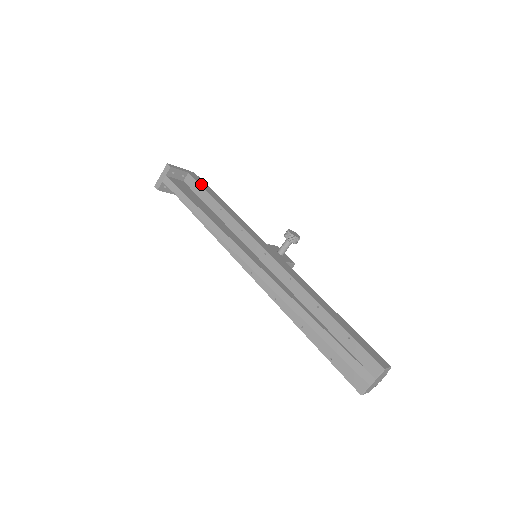
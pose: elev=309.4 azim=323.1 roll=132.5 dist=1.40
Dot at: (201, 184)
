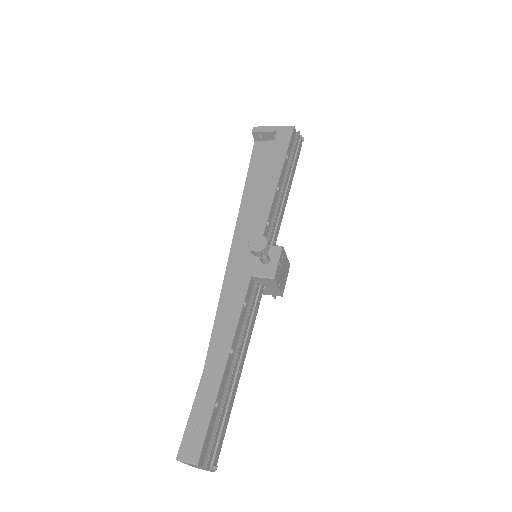
Dot at: (275, 148)
